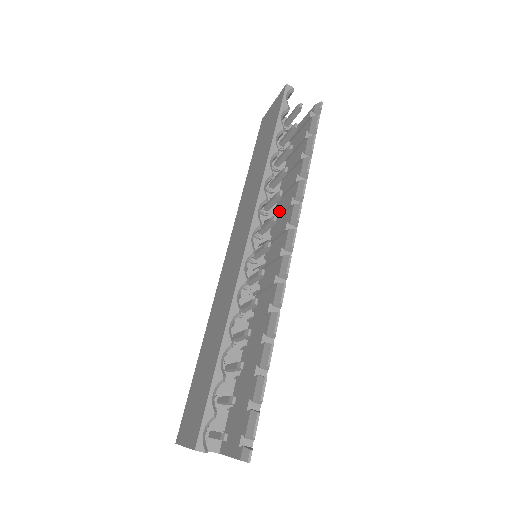
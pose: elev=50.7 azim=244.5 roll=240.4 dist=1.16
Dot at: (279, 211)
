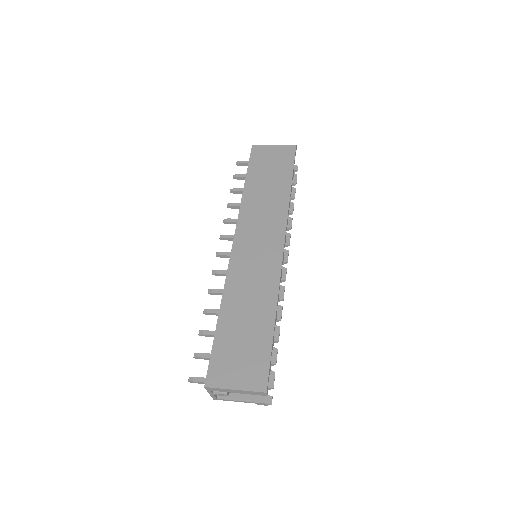
Dot at: occluded
